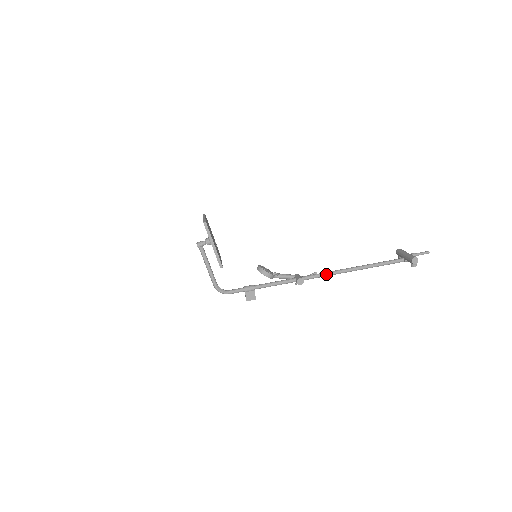
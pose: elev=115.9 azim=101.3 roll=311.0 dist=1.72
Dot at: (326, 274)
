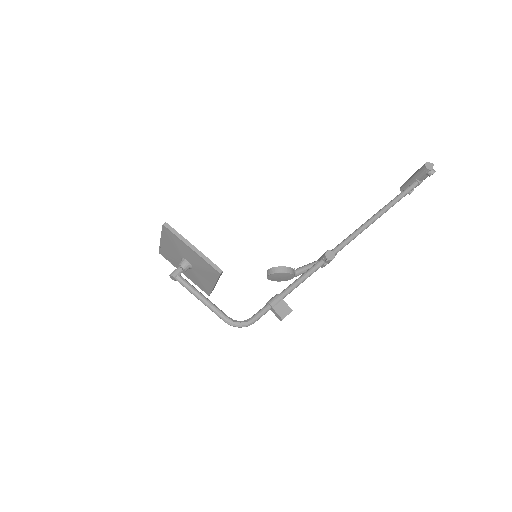
Dot at: (351, 236)
